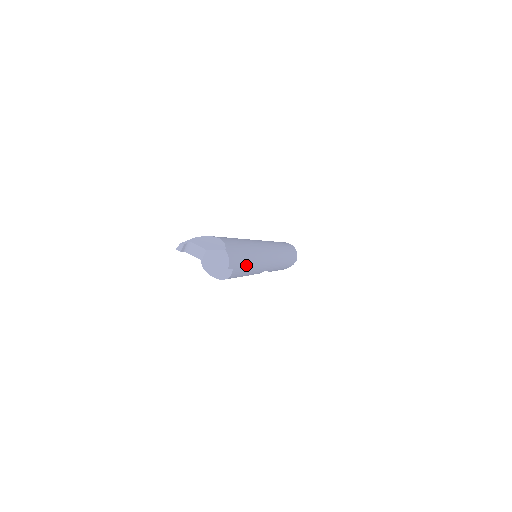
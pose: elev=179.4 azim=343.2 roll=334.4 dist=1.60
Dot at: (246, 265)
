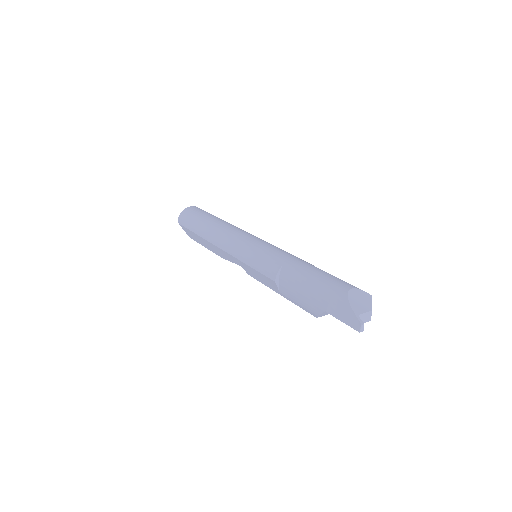
Dot at: occluded
